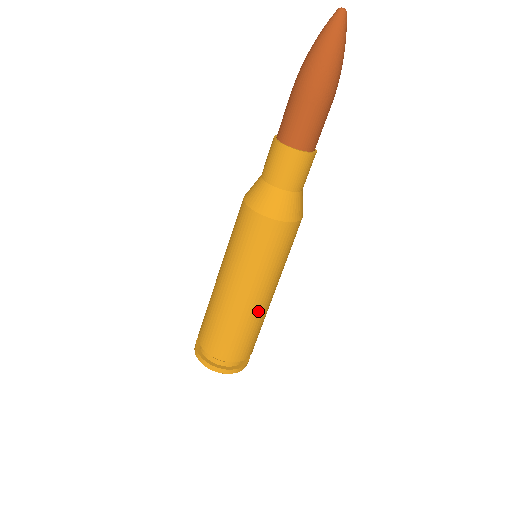
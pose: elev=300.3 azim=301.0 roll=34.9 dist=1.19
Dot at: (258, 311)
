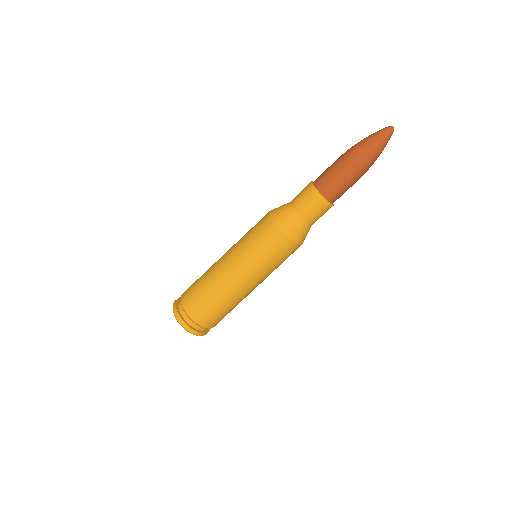
Dot at: (241, 296)
